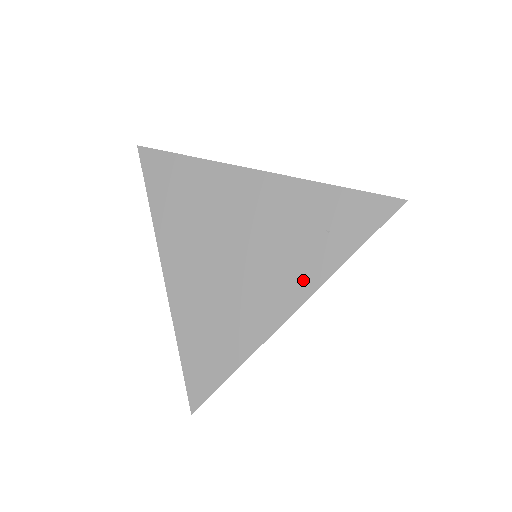
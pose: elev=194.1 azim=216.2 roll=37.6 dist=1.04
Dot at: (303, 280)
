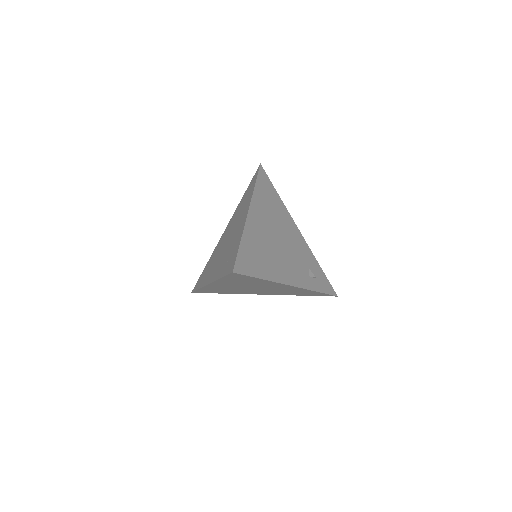
Dot at: (216, 274)
